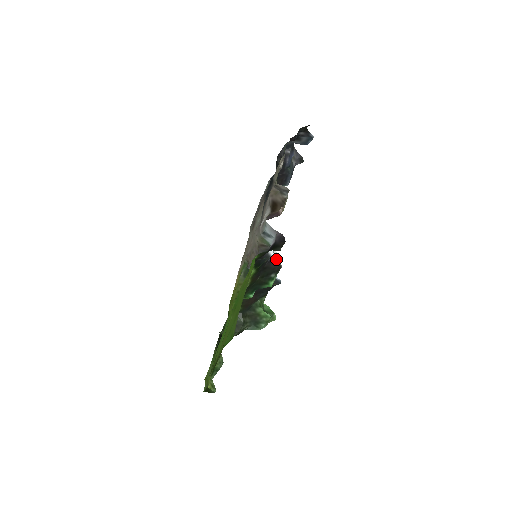
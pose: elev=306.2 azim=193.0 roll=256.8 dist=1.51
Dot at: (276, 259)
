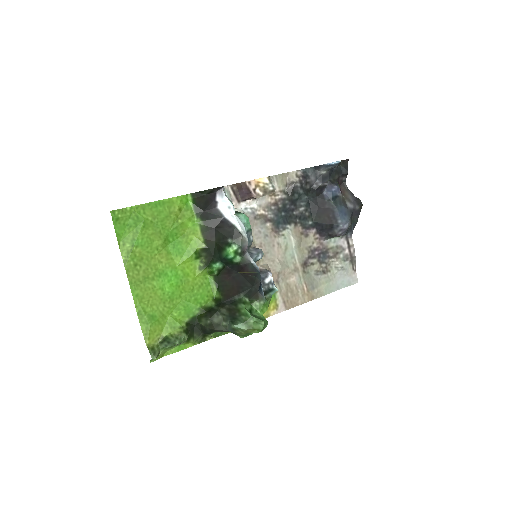
Dot at: (232, 222)
